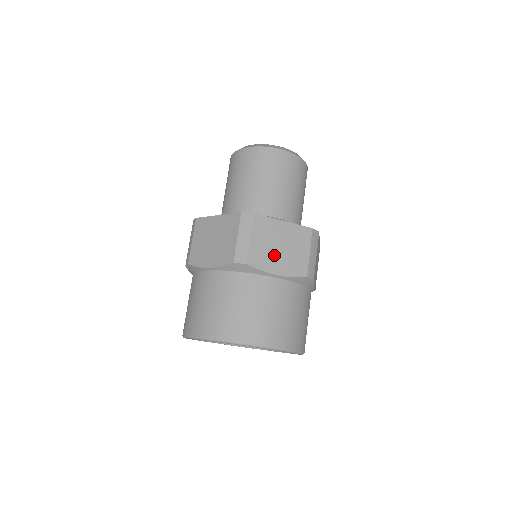
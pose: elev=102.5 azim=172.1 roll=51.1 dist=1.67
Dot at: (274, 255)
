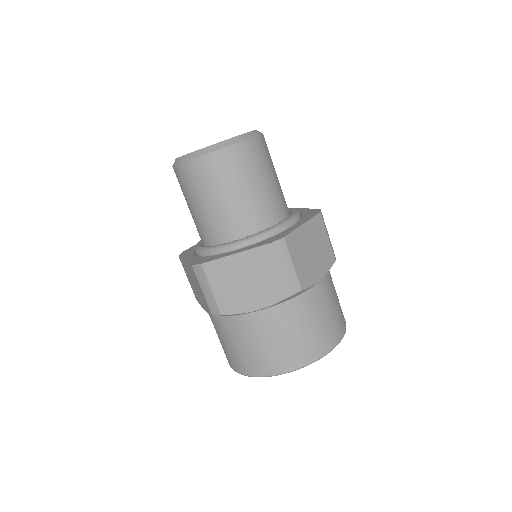
Dot at: (243, 293)
